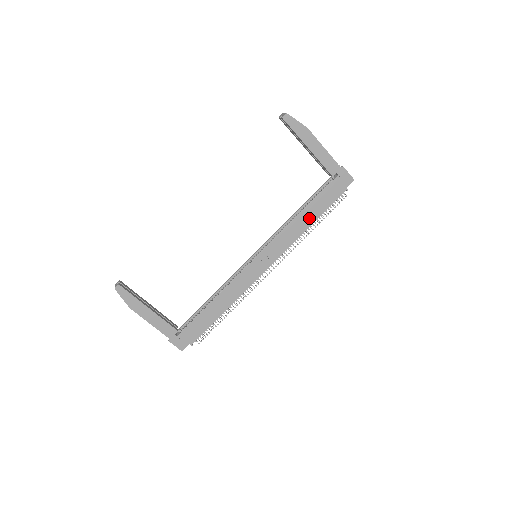
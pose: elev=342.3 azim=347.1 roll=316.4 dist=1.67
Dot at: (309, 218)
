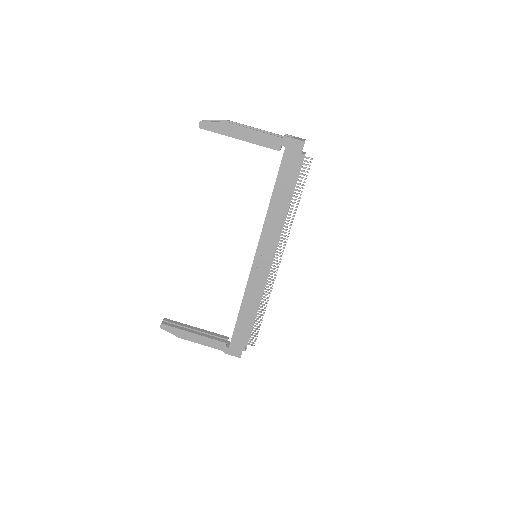
Dot at: (281, 201)
